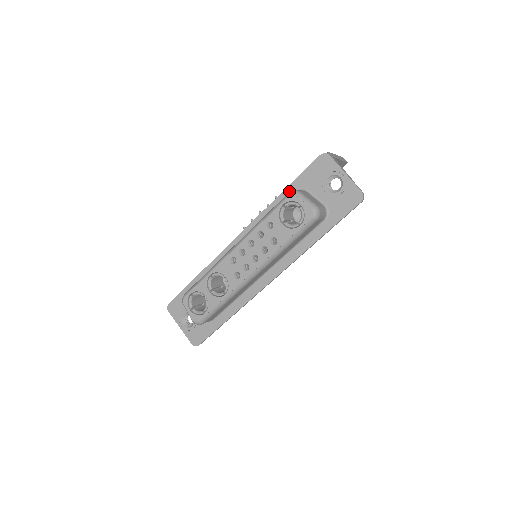
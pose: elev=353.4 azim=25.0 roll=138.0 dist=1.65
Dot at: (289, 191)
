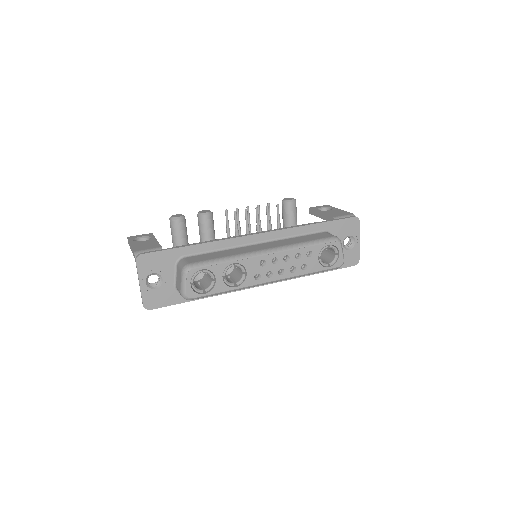
Dot at: (320, 226)
